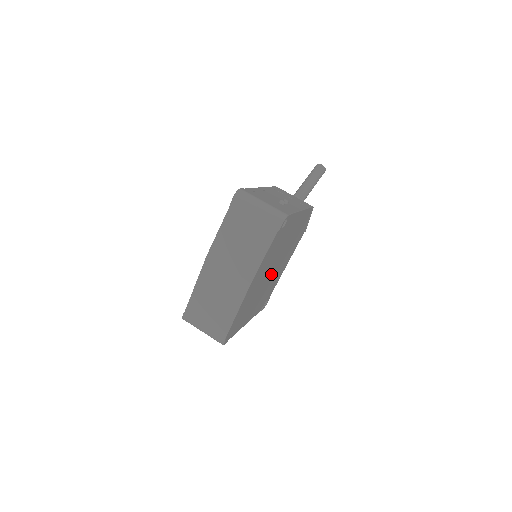
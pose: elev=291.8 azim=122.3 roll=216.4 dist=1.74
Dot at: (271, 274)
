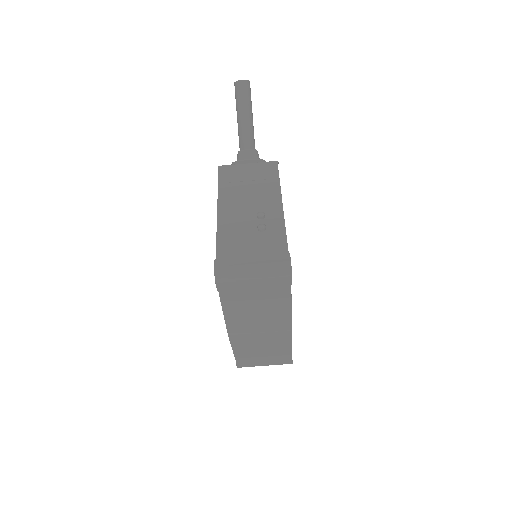
Dot at: occluded
